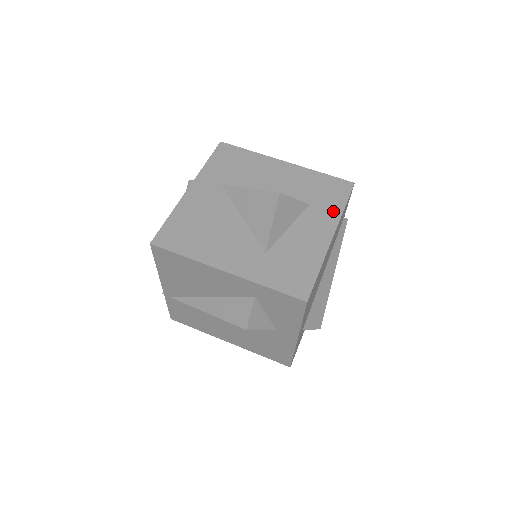
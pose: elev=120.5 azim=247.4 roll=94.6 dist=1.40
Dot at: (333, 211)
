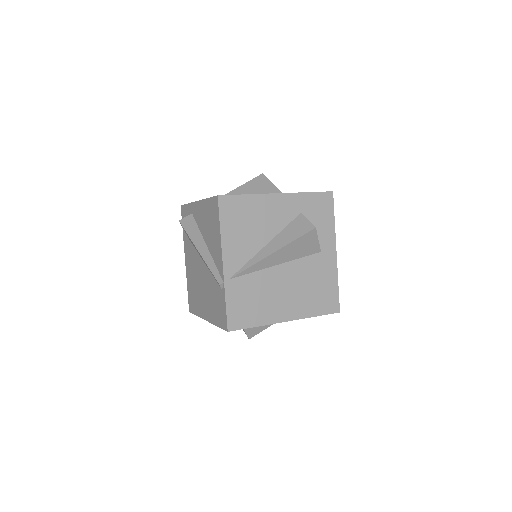
Dot at: occluded
